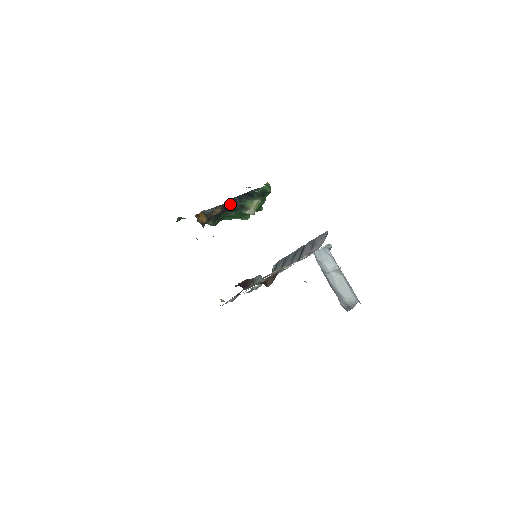
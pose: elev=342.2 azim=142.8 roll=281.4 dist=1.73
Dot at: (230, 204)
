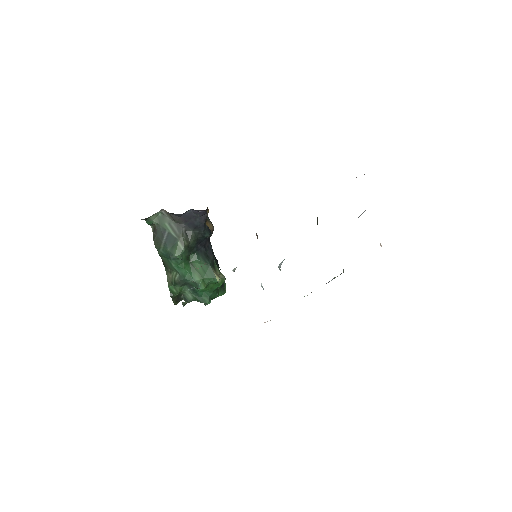
Dot at: (208, 248)
